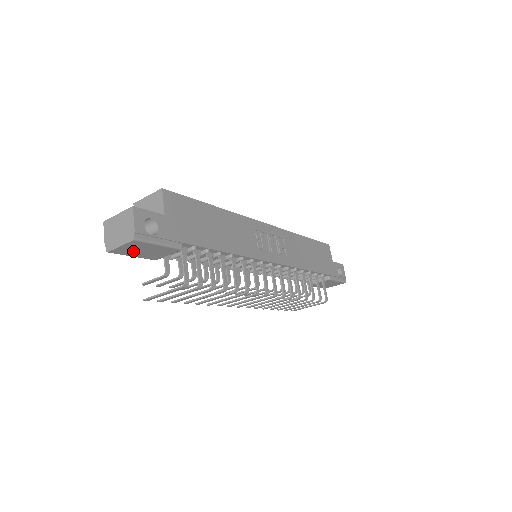
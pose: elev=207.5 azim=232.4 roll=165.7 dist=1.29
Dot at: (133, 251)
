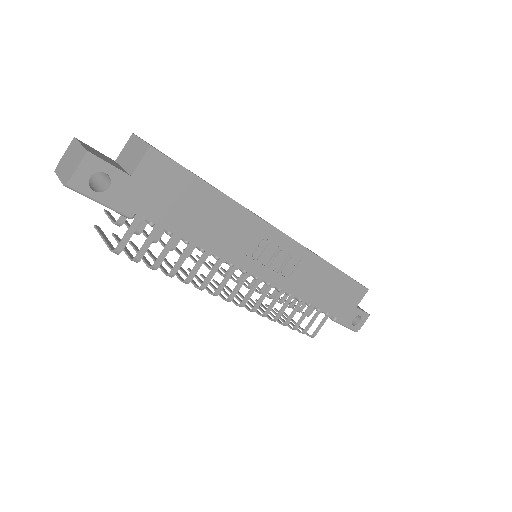
Dot at: occluded
